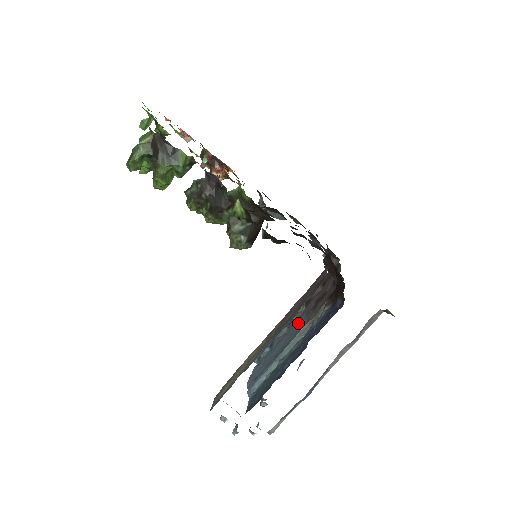
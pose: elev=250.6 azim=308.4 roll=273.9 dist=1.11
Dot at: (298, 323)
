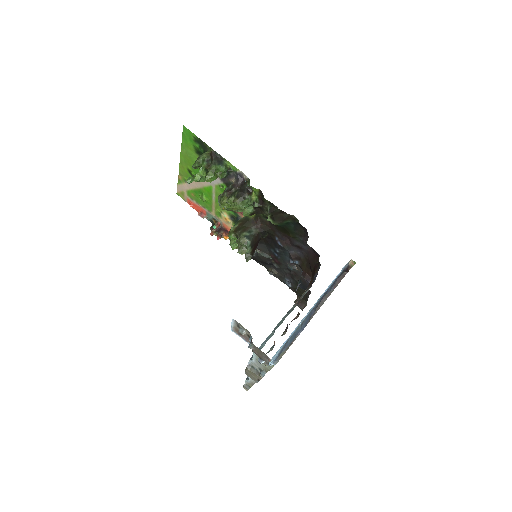
Dot at: occluded
